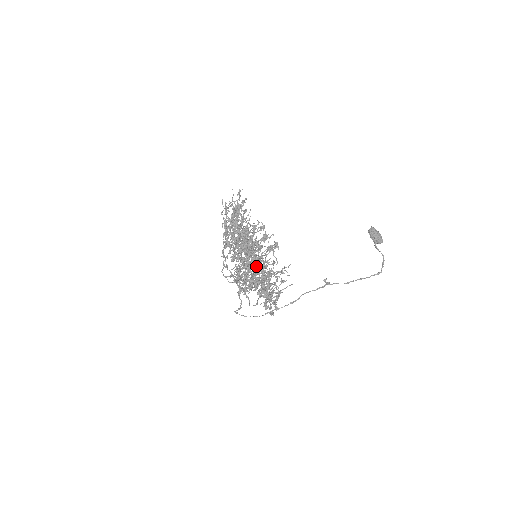
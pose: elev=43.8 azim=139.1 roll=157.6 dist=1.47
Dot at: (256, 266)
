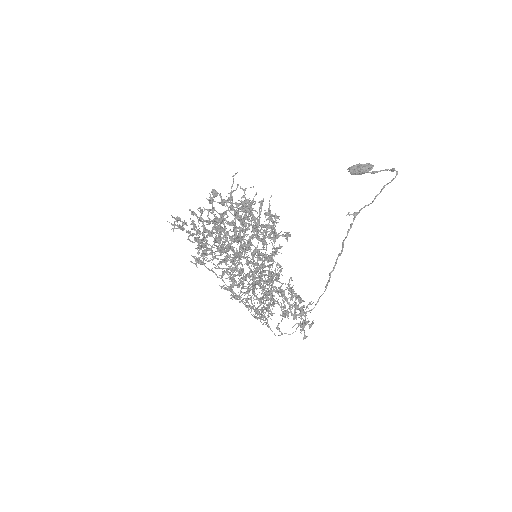
Dot at: occluded
